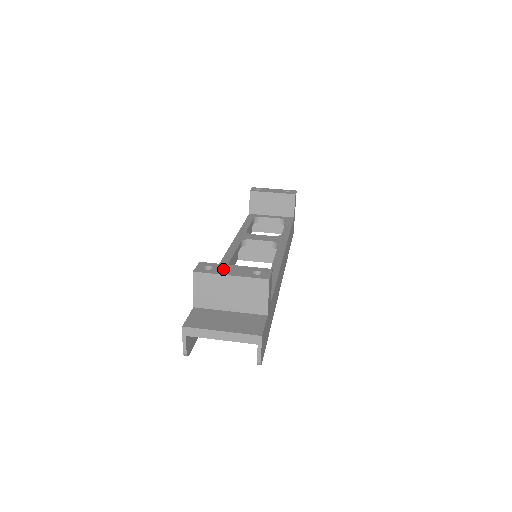
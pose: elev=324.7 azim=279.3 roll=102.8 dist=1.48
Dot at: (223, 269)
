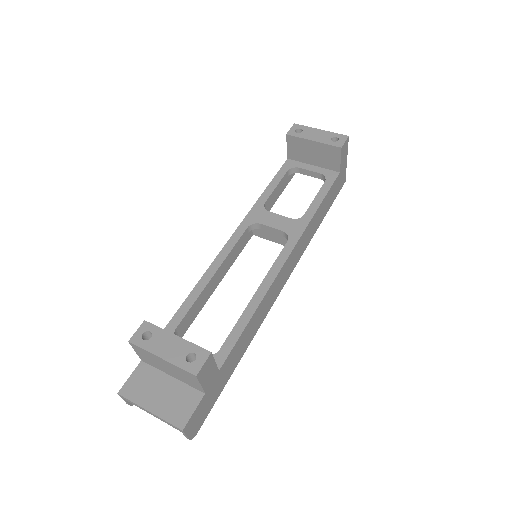
Dot at: (160, 342)
